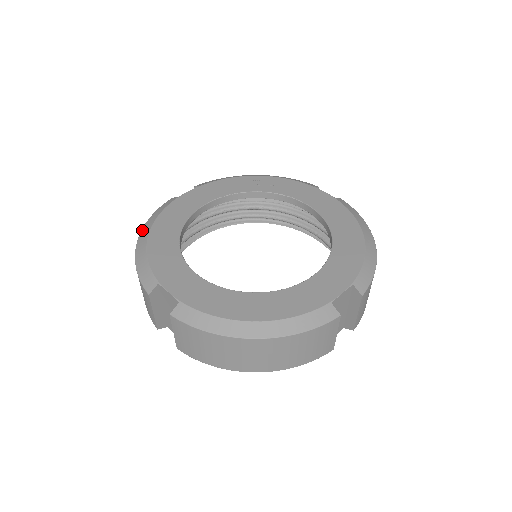
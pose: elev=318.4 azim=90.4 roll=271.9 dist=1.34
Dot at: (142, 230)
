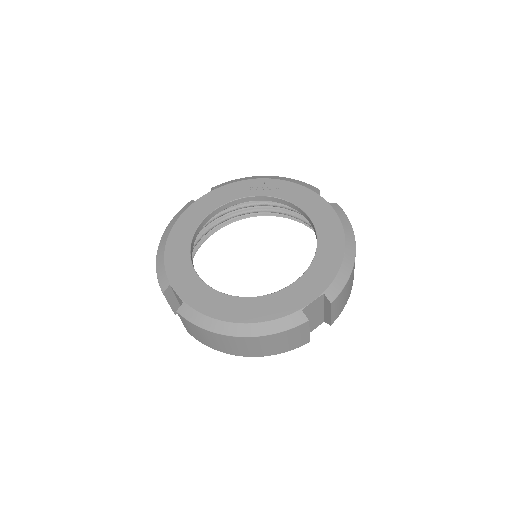
Dot at: (164, 232)
